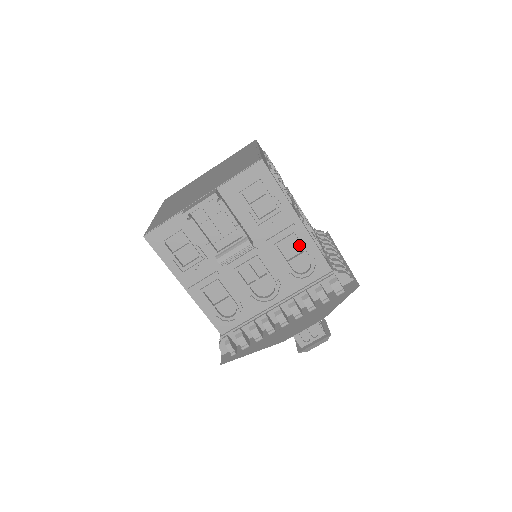
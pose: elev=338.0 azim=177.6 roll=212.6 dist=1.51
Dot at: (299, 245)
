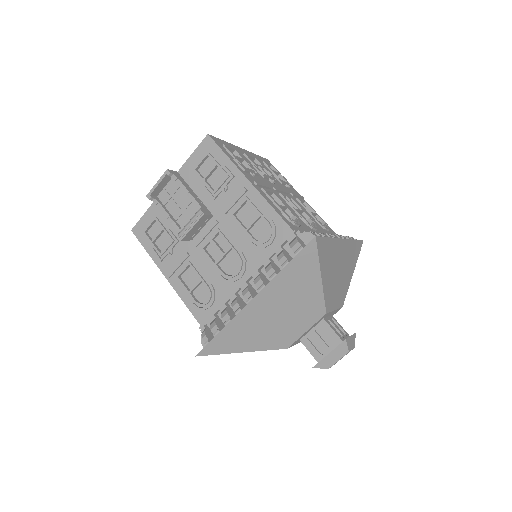
Dot at: (256, 210)
